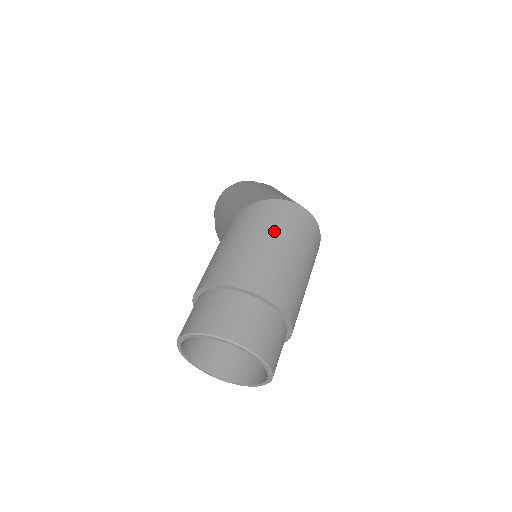
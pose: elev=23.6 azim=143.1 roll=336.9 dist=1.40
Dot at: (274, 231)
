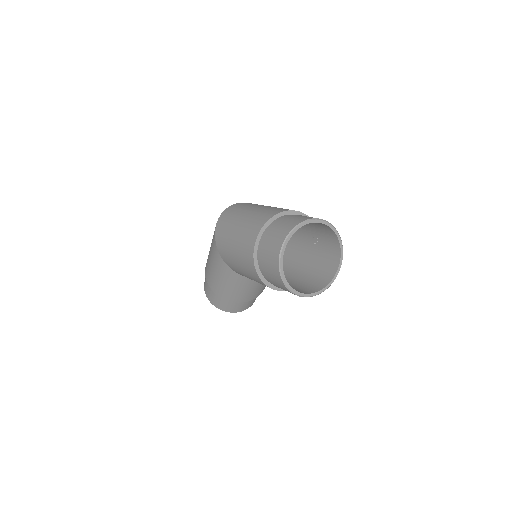
Dot at: (236, 216)
